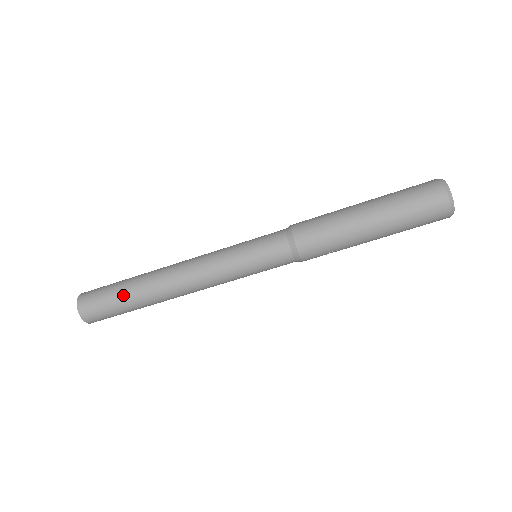
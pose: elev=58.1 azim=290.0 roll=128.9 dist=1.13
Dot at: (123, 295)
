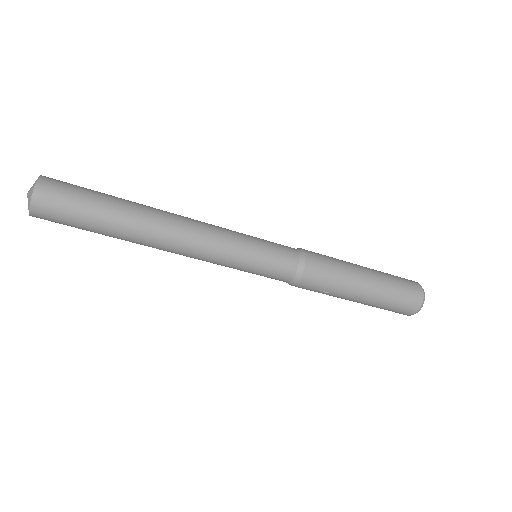
Dot at: (106, 208)
